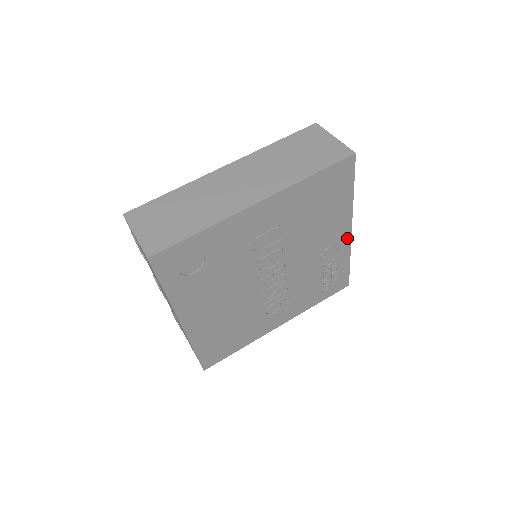
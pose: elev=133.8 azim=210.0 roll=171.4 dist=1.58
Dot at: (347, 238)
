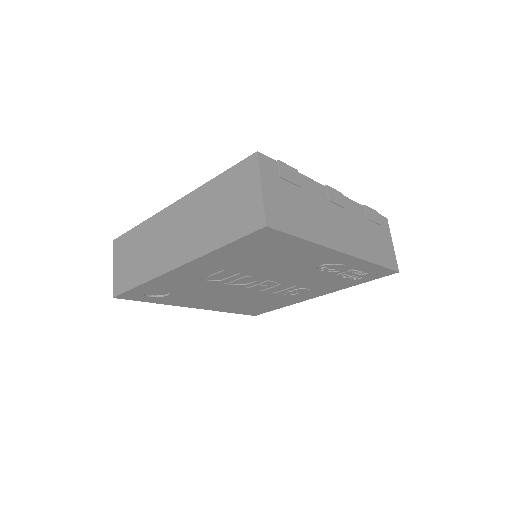
Dot at: (346, 257)
